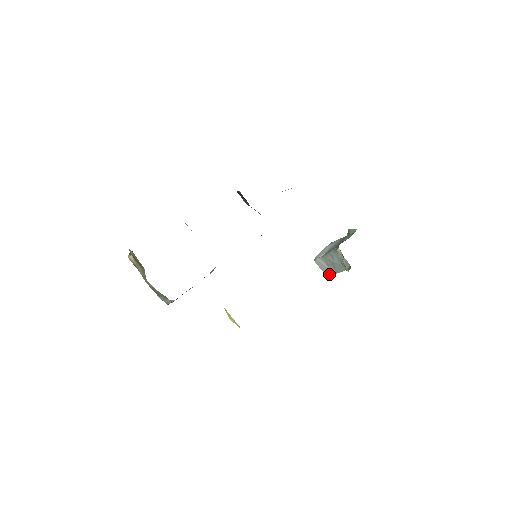
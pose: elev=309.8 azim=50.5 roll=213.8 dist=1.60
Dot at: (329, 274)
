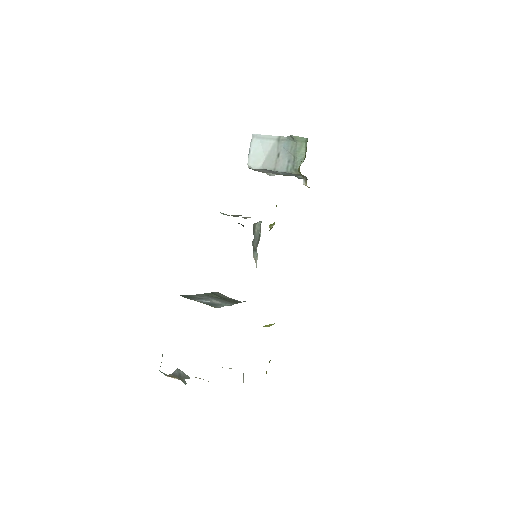
Dot at: (266, 173)
